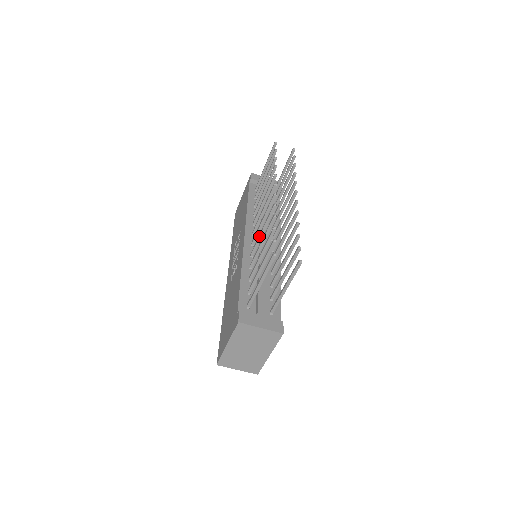
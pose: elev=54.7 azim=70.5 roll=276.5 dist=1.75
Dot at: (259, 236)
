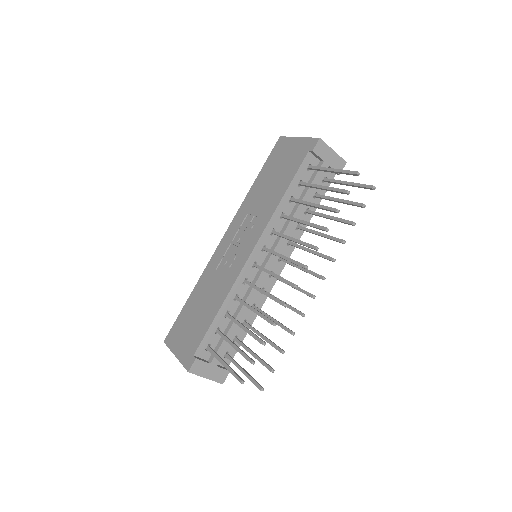
Dot at: occluded
